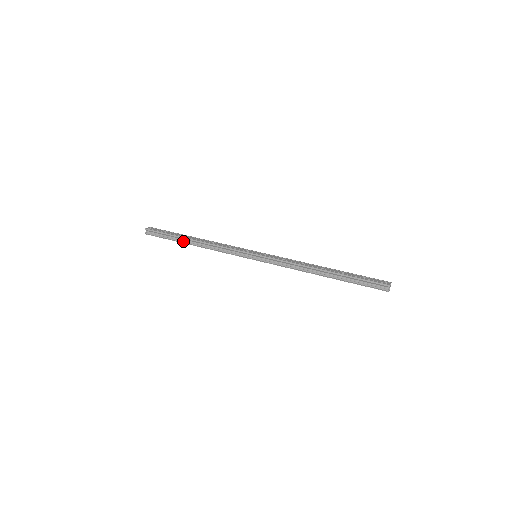
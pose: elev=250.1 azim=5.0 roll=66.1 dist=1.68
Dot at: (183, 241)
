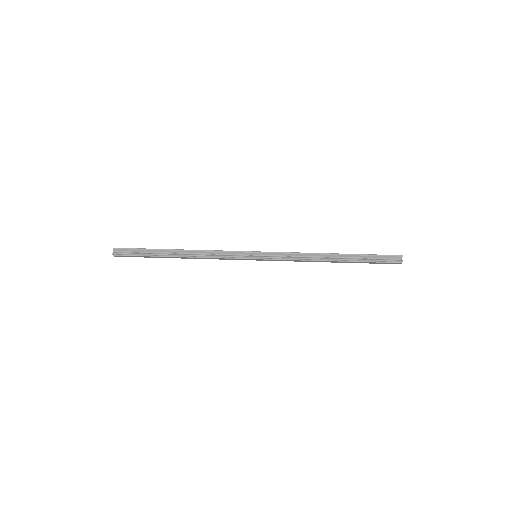
Dot at: (165, 254)
